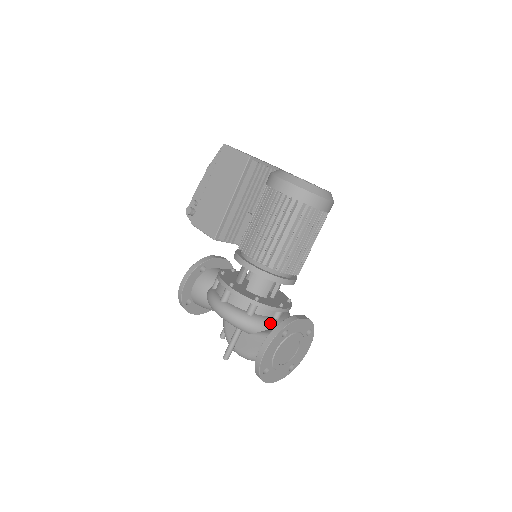
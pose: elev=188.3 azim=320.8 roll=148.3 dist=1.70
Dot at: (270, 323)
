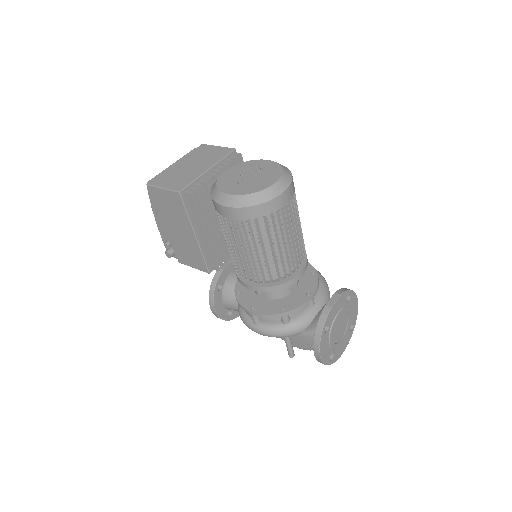
Dot at: (309, 316)
